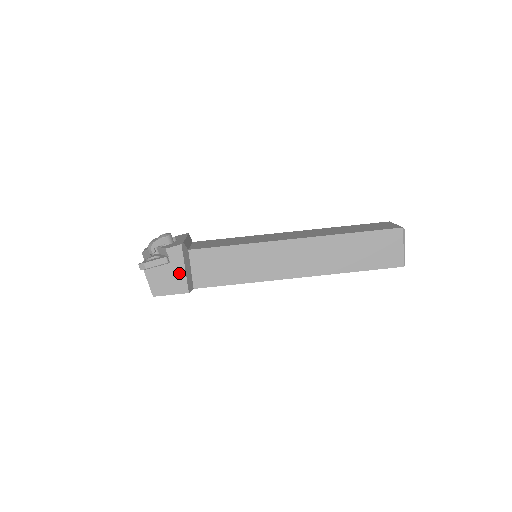
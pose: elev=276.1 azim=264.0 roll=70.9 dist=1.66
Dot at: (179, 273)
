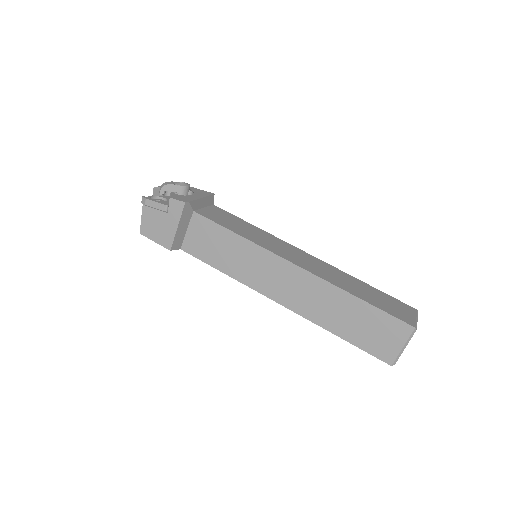
Dot at: (171, 227)
